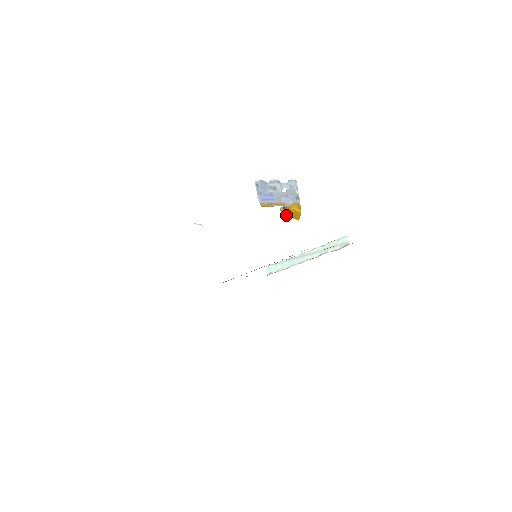
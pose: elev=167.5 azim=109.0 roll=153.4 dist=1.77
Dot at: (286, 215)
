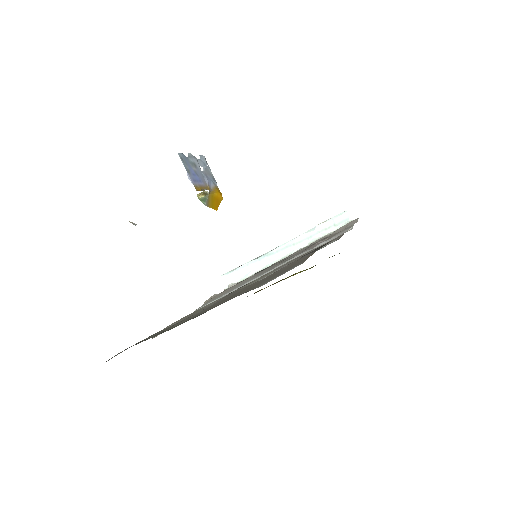
Dot at: (206, 204)
